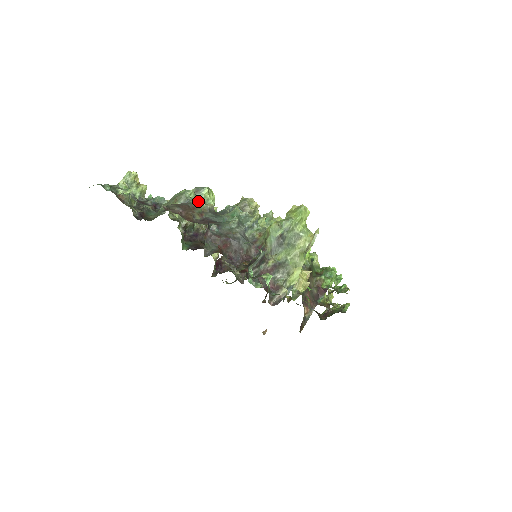
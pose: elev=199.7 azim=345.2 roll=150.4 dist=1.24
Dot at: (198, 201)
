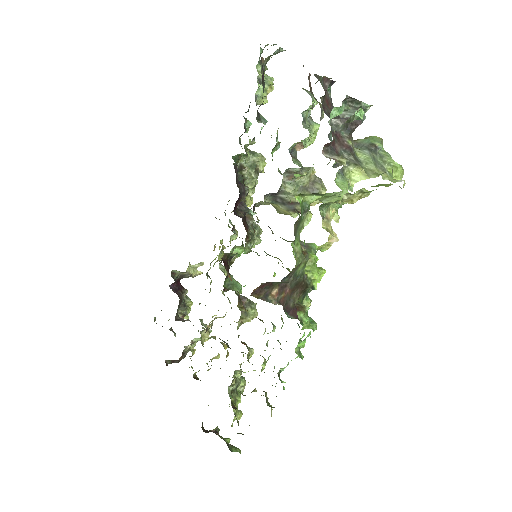
Dot at: (306, 120)
